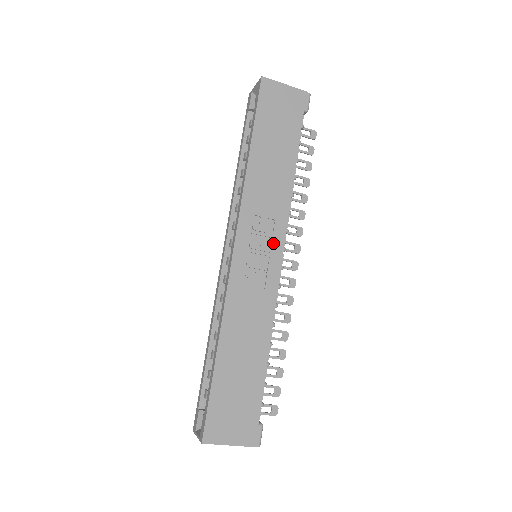
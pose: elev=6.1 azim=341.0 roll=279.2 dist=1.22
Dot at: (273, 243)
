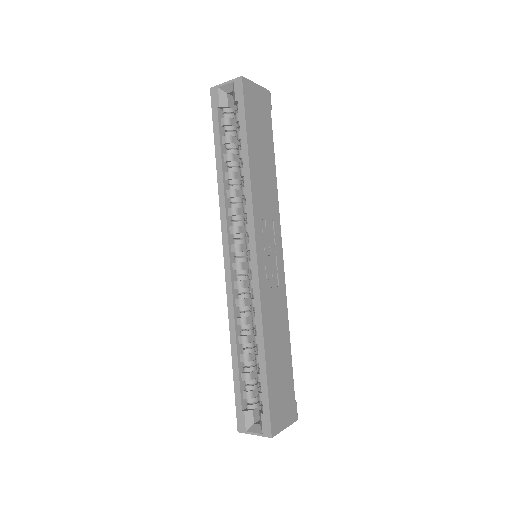
Dot at: (276, 242)
